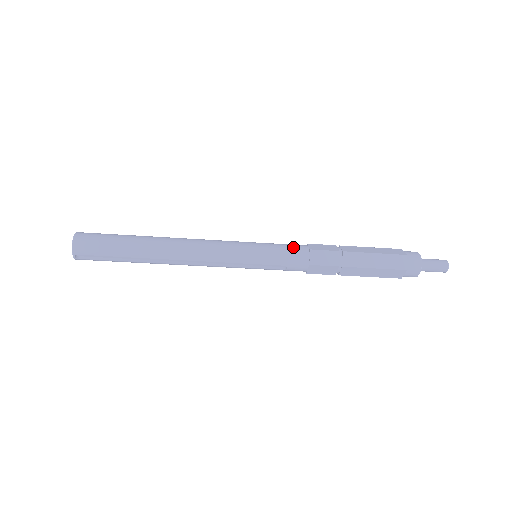
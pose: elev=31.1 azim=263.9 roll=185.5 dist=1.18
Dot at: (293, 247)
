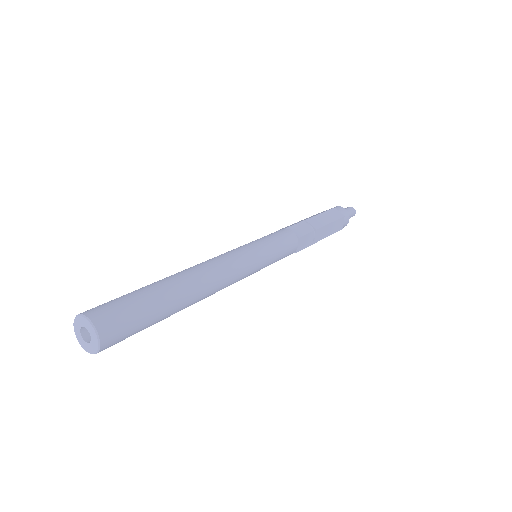
Dot at: (289, 253)
